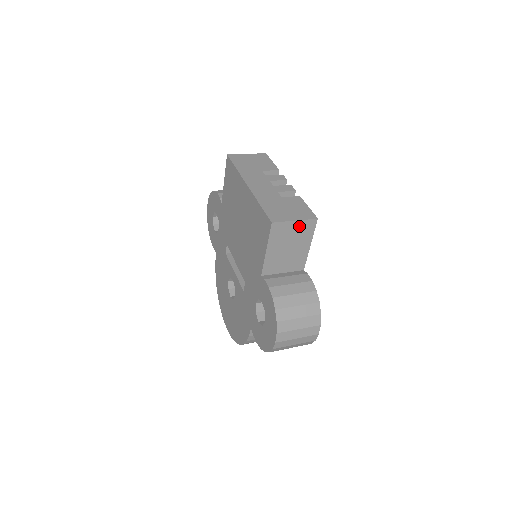
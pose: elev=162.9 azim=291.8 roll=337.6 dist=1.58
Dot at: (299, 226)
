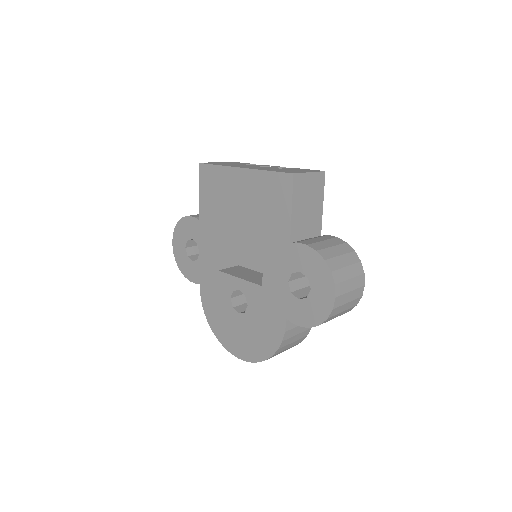
Dot at: (313, 179)
